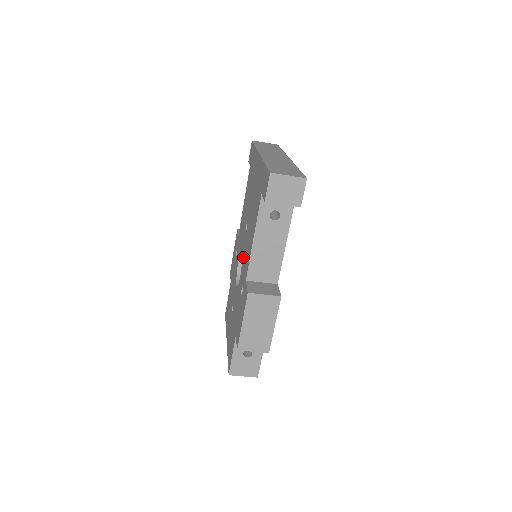
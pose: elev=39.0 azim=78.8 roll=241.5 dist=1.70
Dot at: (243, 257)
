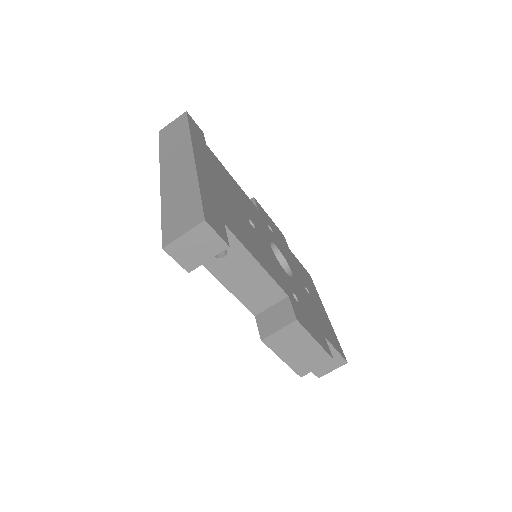
Dot at: occluded
